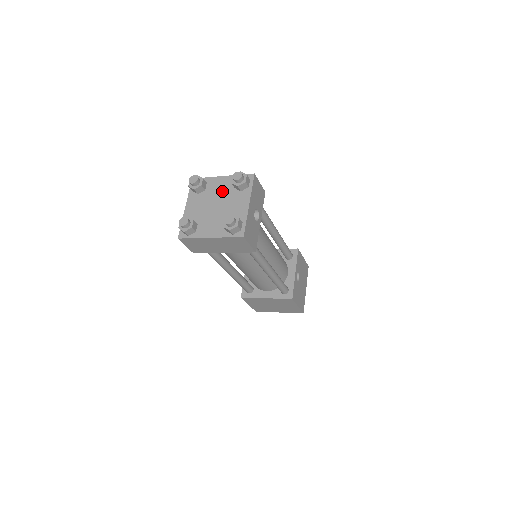
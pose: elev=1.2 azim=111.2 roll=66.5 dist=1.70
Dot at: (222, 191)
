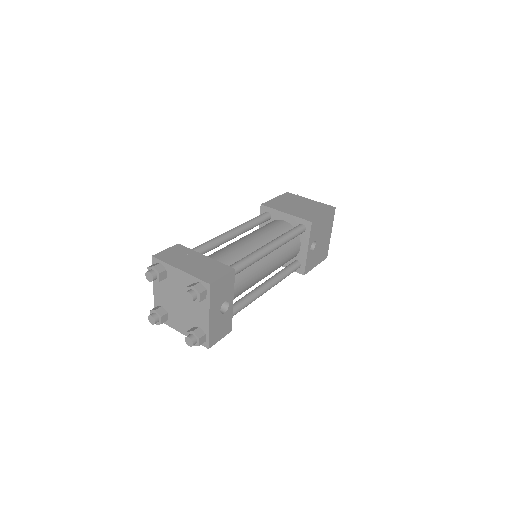
Dot at: (182, 289)
